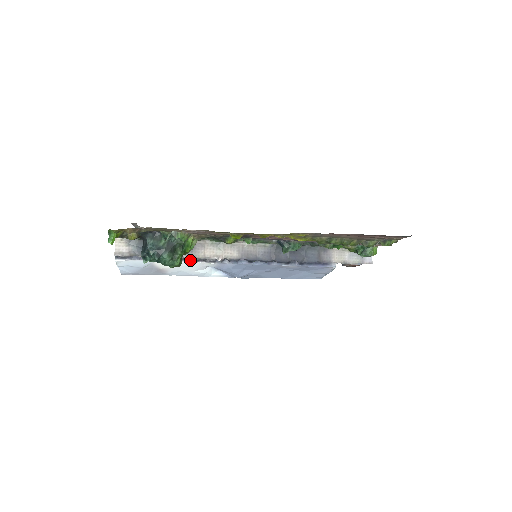
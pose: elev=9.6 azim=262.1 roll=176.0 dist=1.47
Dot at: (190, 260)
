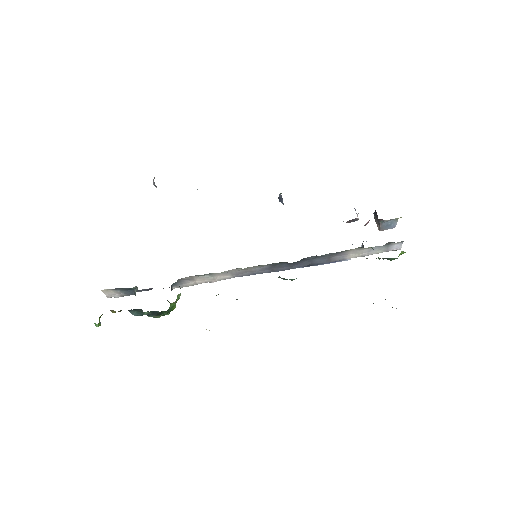
Dot at: (182, 285)
